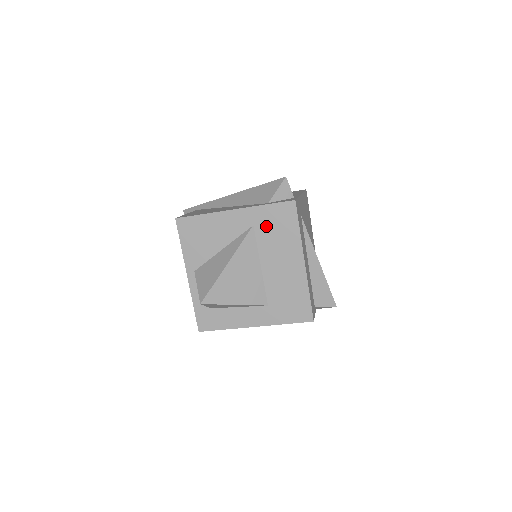
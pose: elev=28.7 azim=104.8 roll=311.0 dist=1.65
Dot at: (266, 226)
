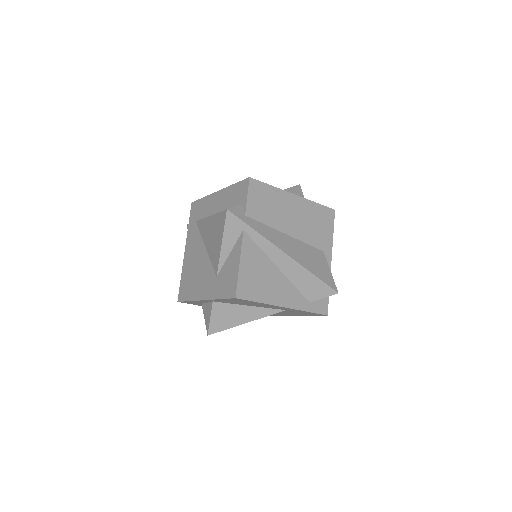
Dot at: occluded
